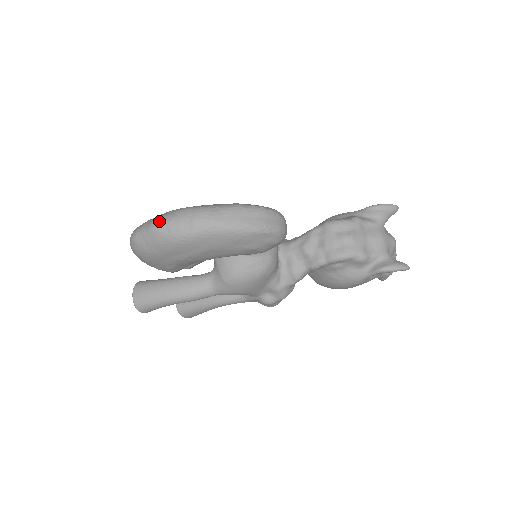
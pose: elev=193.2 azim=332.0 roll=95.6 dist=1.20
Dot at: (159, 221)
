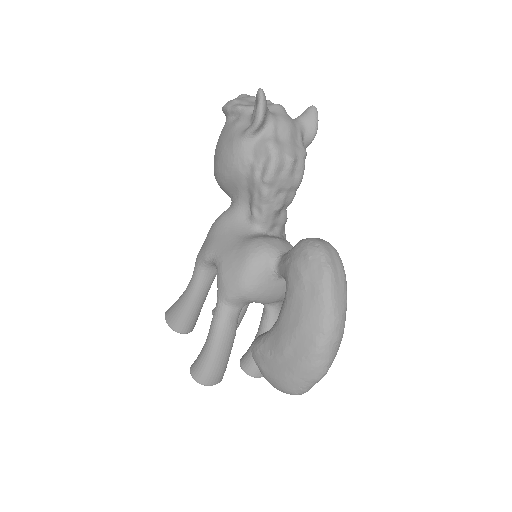
Dot at: (321, 373)
